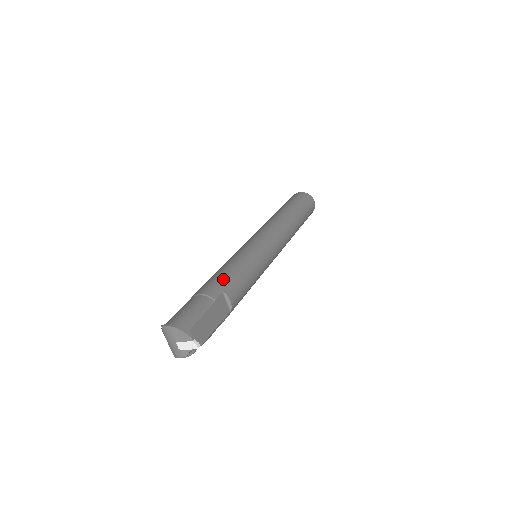
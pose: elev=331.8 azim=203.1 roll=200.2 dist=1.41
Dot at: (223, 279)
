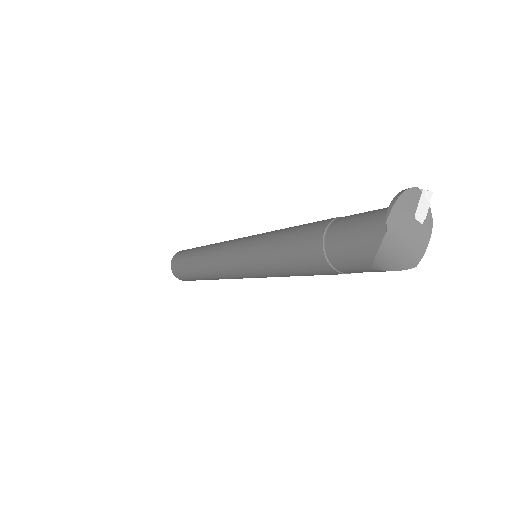
Dot at: (304, 226)
